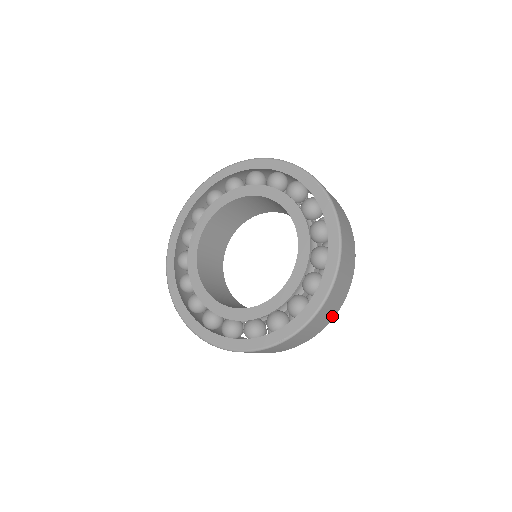
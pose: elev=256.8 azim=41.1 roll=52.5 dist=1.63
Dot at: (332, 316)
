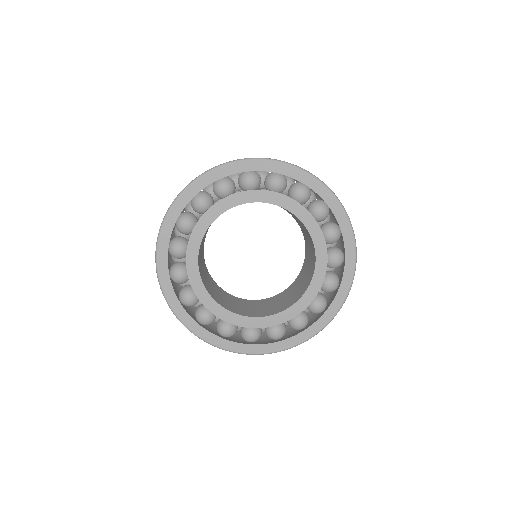
Dot at: occluded
